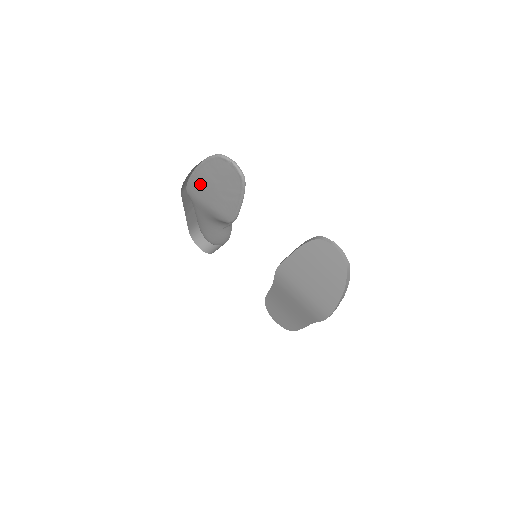
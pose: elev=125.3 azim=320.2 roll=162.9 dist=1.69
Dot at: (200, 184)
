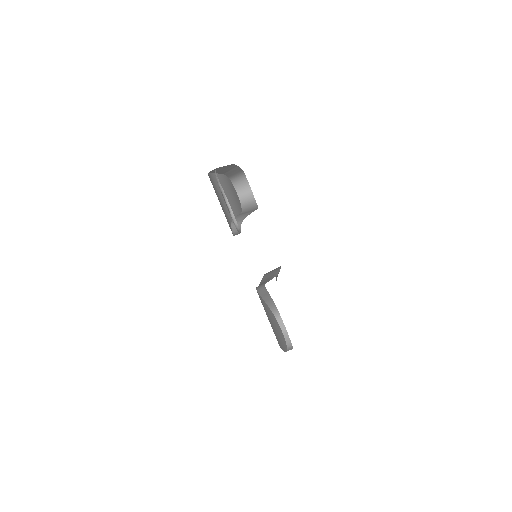
Dot at: occluded
